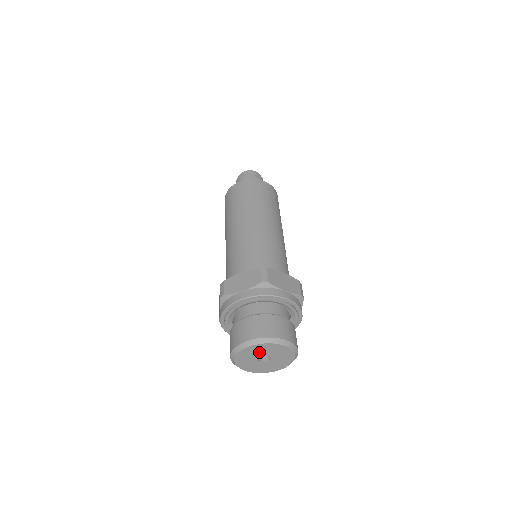
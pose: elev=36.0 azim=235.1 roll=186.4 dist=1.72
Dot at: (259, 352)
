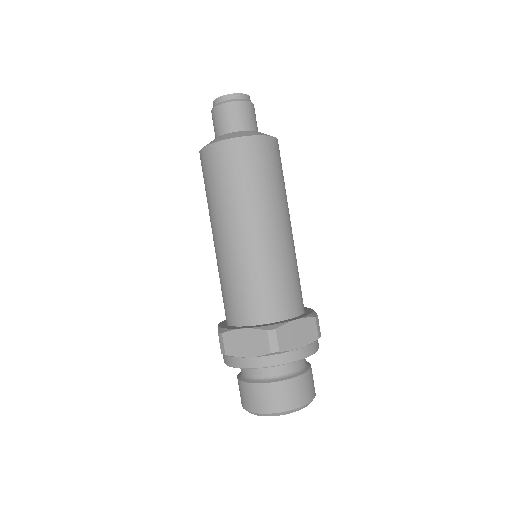
Dot at: occluded
